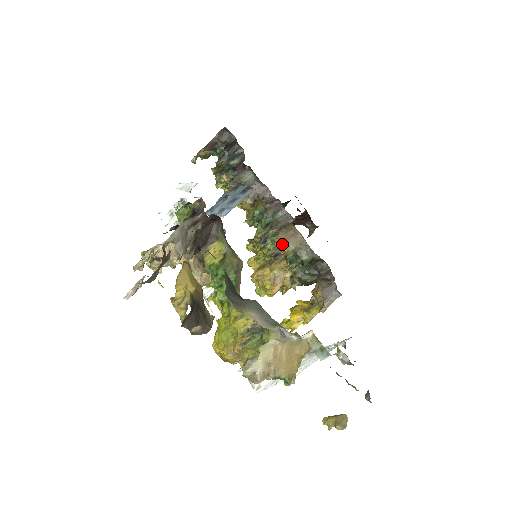
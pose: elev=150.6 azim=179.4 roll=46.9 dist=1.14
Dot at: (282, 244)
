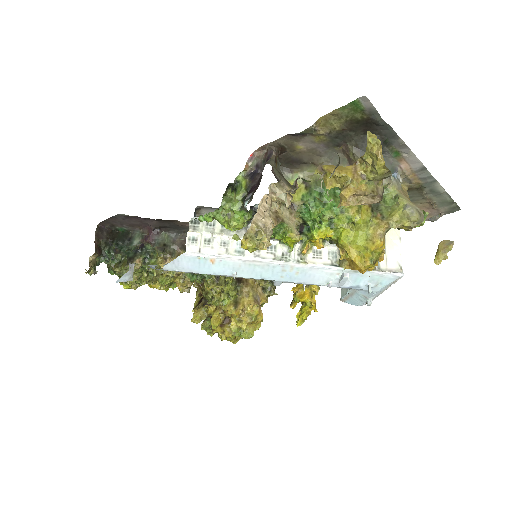
Dot at: occluded
